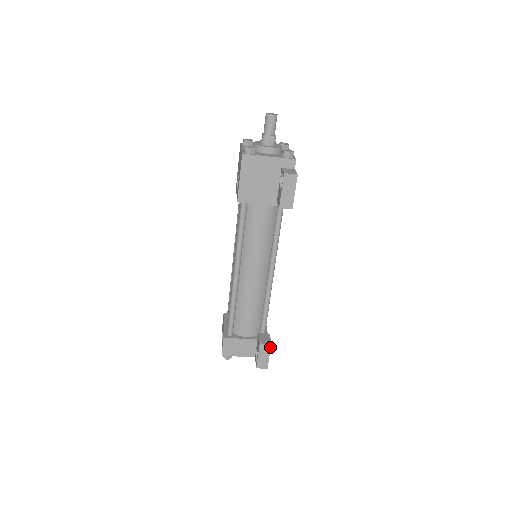
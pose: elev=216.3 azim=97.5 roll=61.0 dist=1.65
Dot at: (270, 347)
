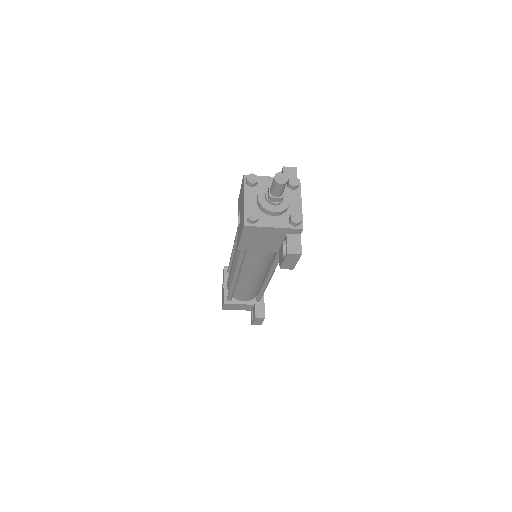
Dot at: (264, 318)
